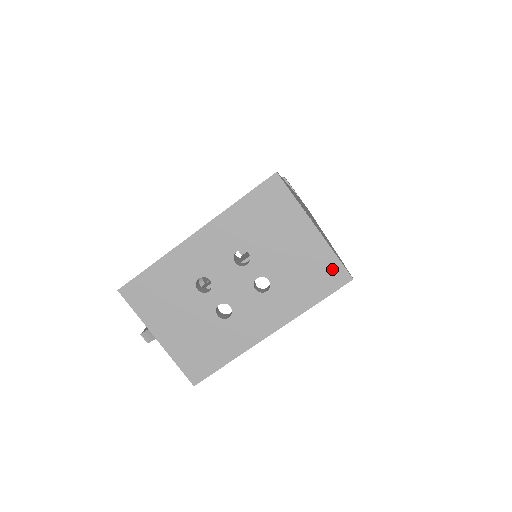
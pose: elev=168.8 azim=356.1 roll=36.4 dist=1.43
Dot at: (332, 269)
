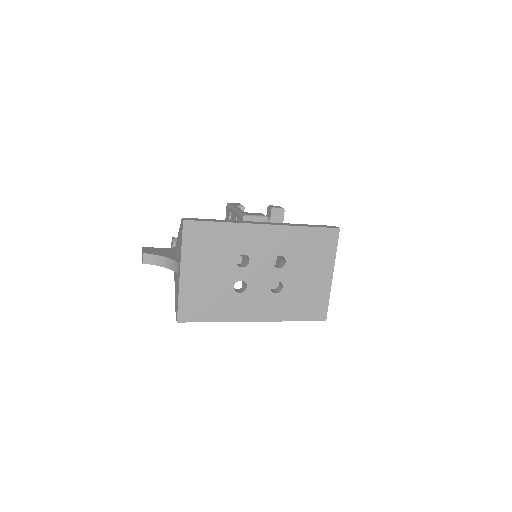
Dot at: (321, 307)
